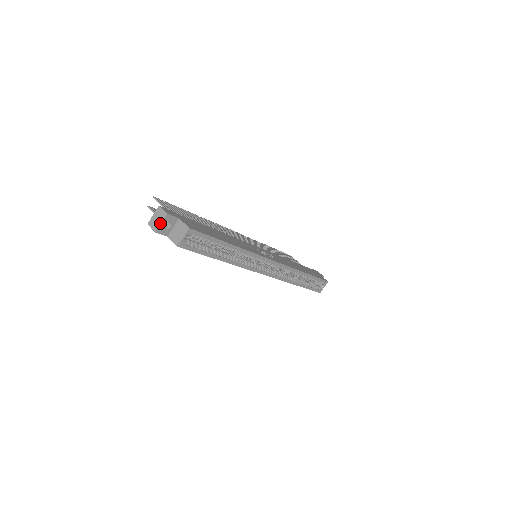
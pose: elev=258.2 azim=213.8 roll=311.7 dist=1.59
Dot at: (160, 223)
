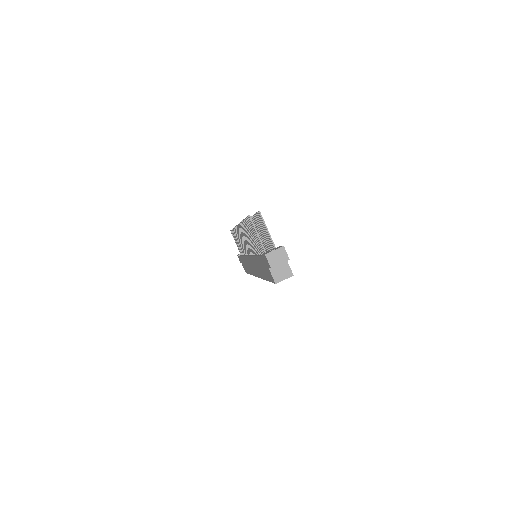
Dot at: (279, 263)
